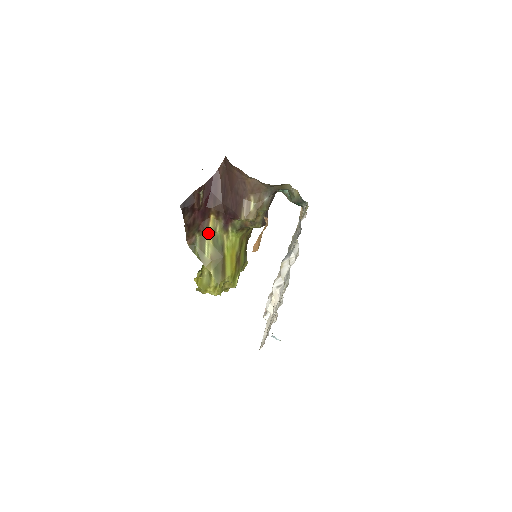
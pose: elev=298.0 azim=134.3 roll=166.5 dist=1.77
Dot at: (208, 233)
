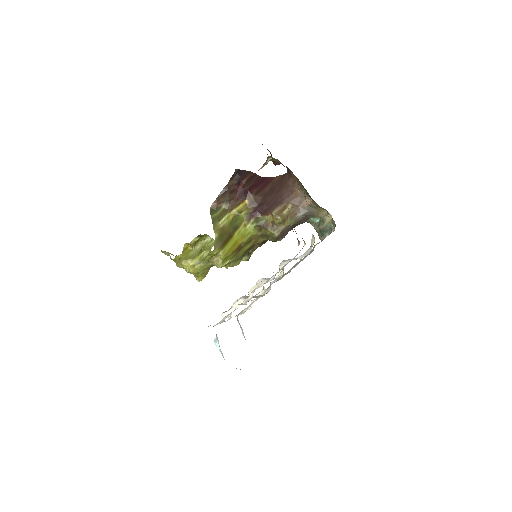
Dot at: (234, 210)
